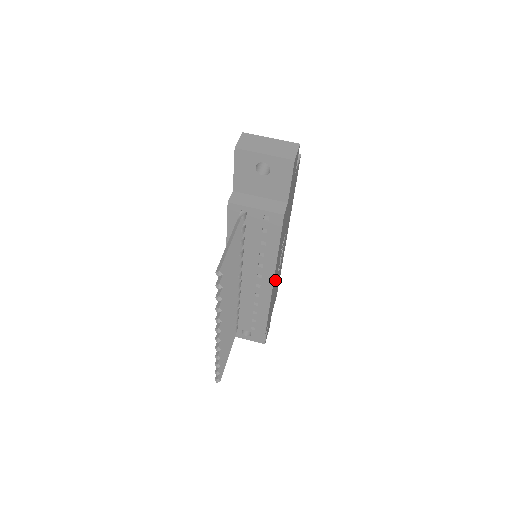
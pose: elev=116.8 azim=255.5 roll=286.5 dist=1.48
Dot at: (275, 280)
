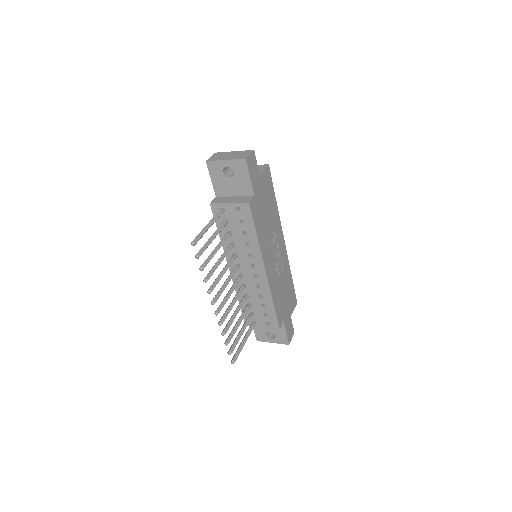
Dot at: (273, 272)
